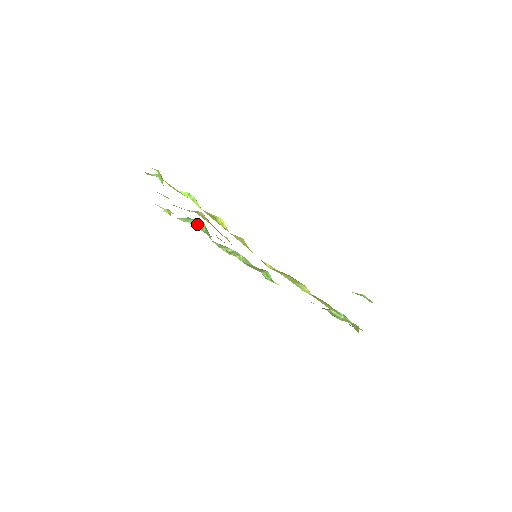
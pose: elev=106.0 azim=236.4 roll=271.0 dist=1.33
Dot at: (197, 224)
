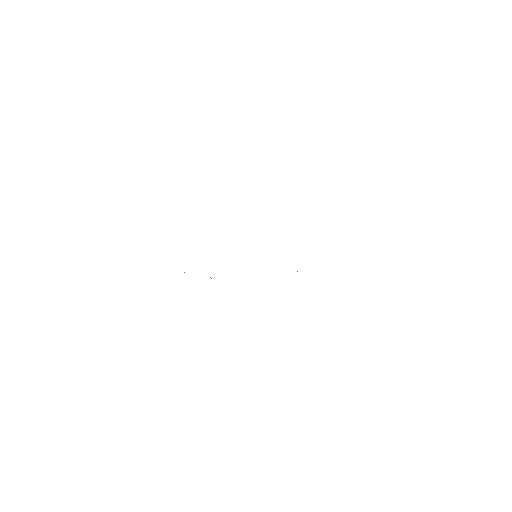
Dot at: occluded
